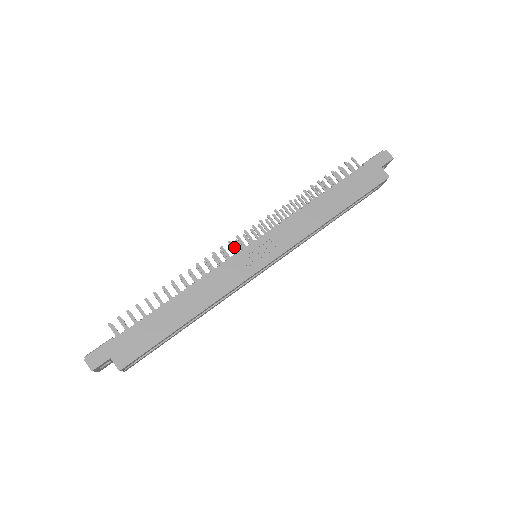
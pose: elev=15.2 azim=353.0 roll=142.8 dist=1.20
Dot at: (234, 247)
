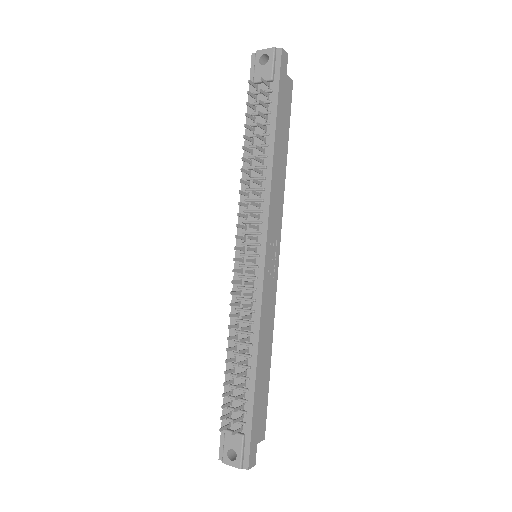
Dot at: (250, 271)
